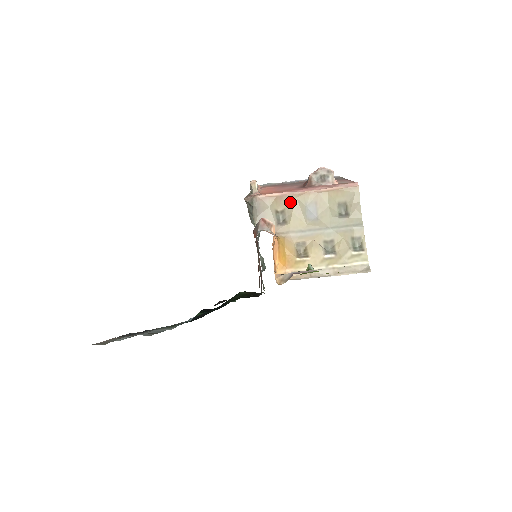
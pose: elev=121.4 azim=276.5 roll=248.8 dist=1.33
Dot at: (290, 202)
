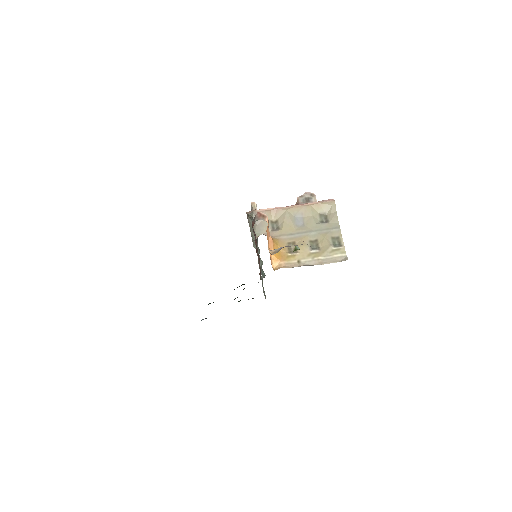
Dot at: (282, 214)
